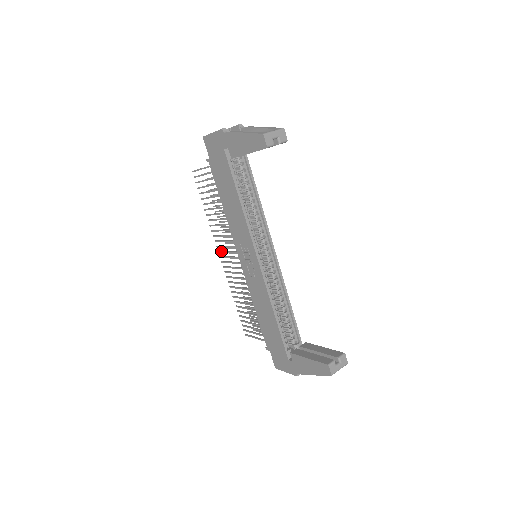
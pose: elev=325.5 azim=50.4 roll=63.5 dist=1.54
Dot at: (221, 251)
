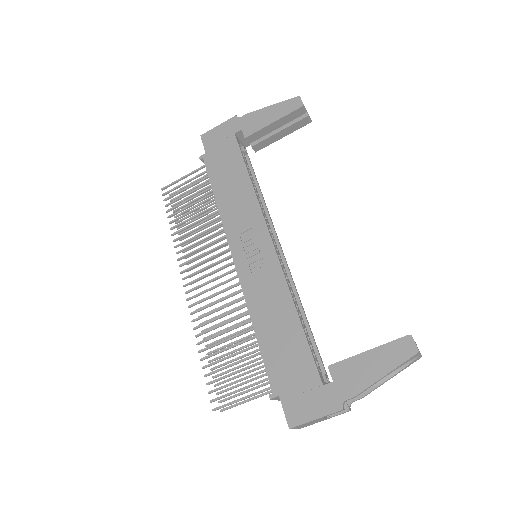
Dot at: (190, 274)
